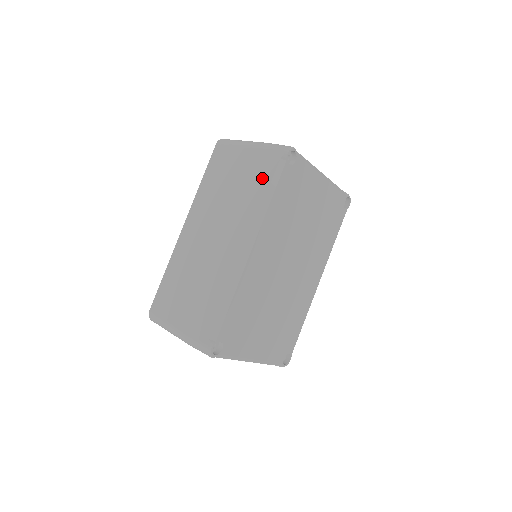
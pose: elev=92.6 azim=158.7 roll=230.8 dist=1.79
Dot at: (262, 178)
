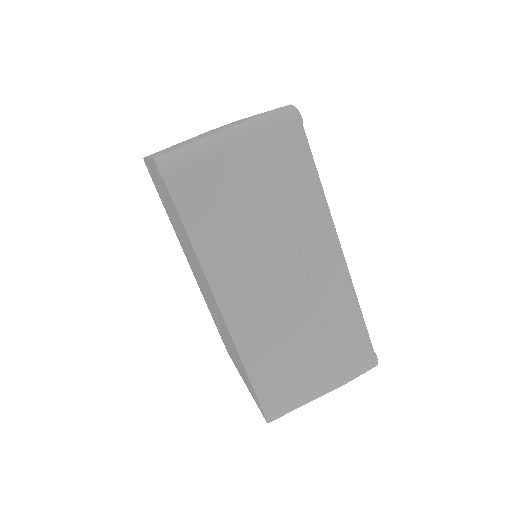
Dot at: (295, 168)
